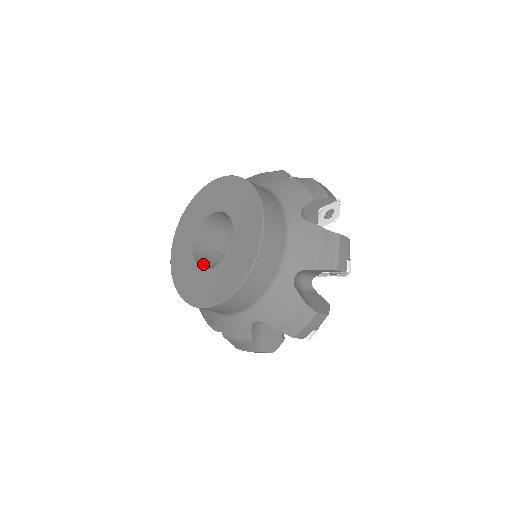
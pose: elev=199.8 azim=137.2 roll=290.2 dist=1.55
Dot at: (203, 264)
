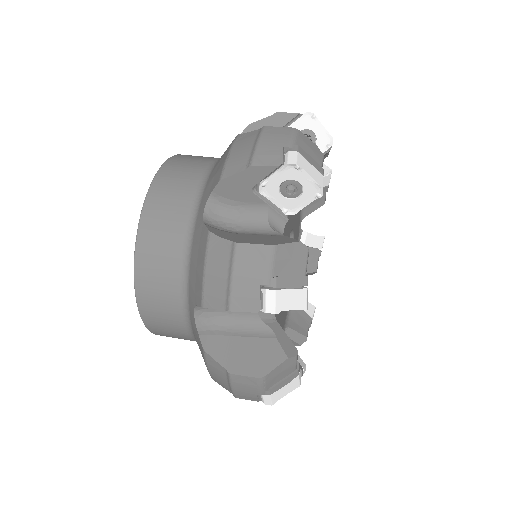
Dot at: occluded
